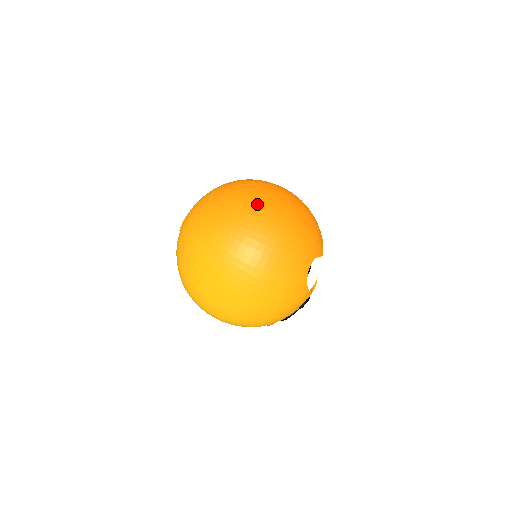
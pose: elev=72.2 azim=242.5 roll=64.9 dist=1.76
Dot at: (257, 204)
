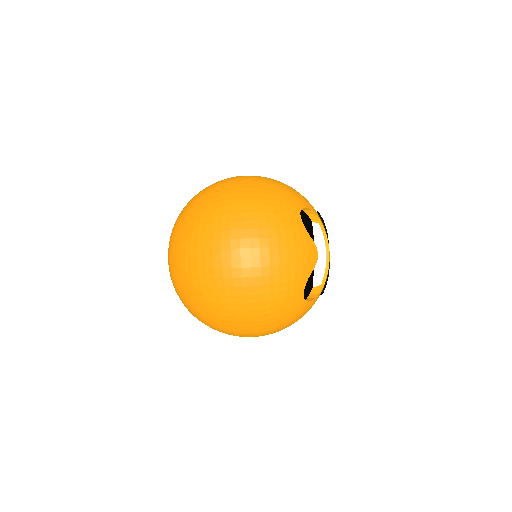
Dot at: (215, 280)
